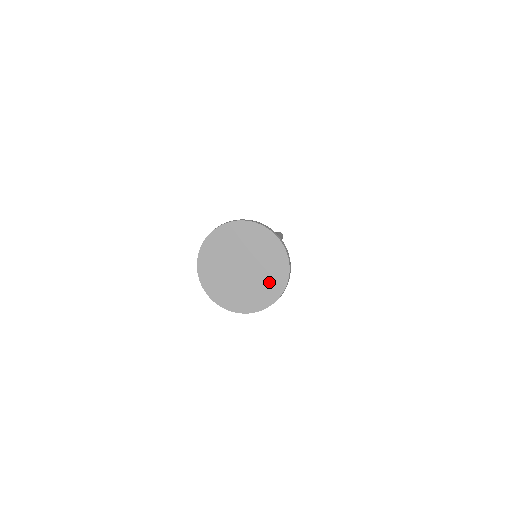
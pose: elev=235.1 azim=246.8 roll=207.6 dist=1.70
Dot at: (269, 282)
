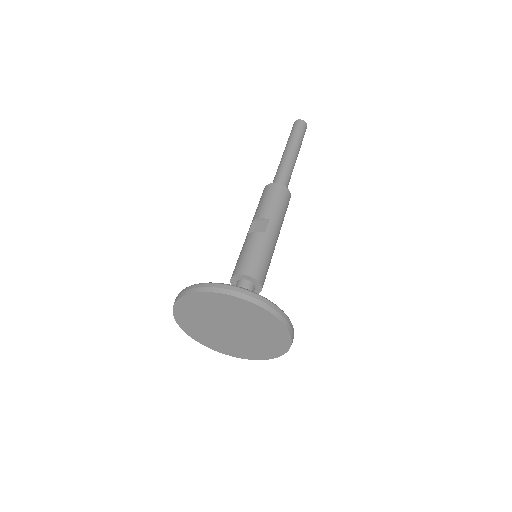
Dot at: (265, 345)
